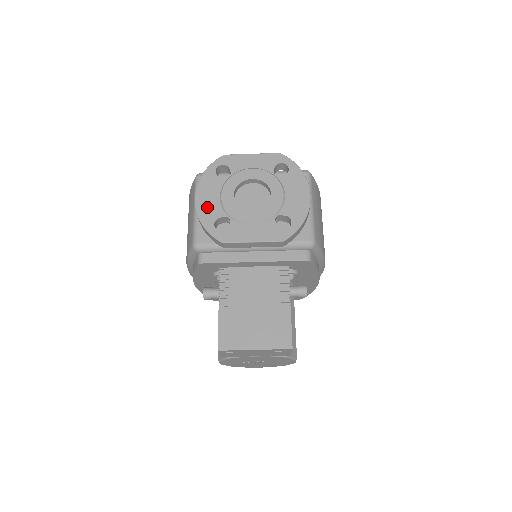
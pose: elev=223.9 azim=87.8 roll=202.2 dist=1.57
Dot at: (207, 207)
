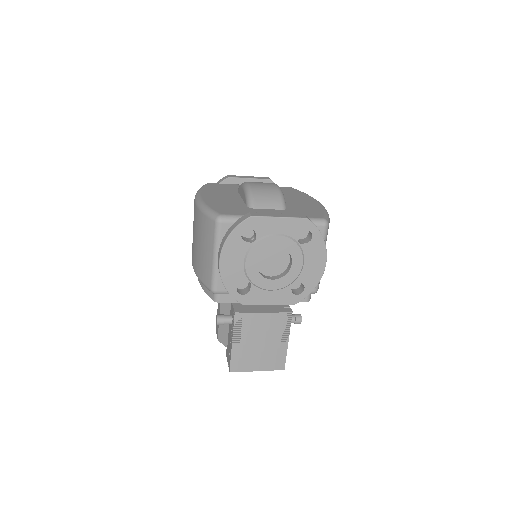
Dot at: (231, 272)
